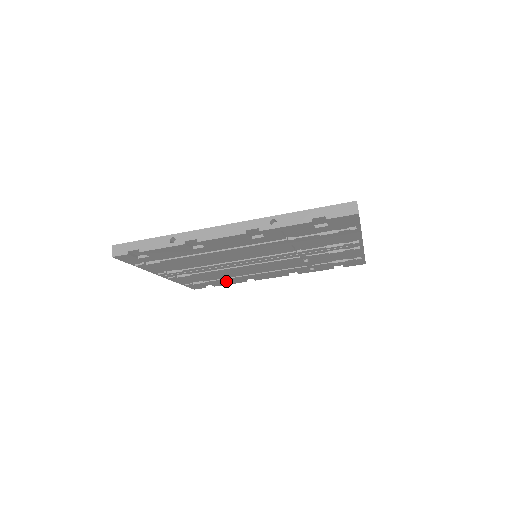
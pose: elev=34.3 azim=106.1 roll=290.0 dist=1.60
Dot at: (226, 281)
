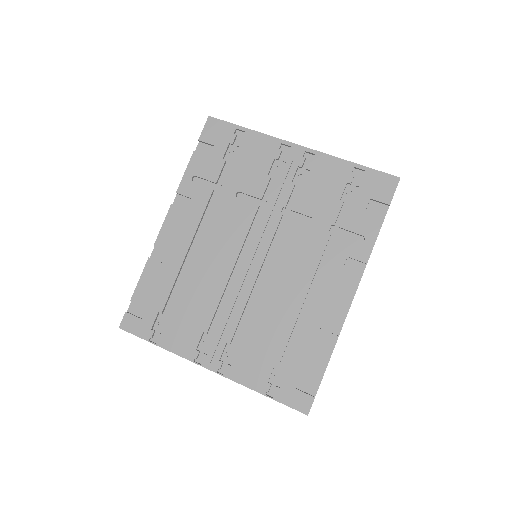
Dot at: (308, 350)
